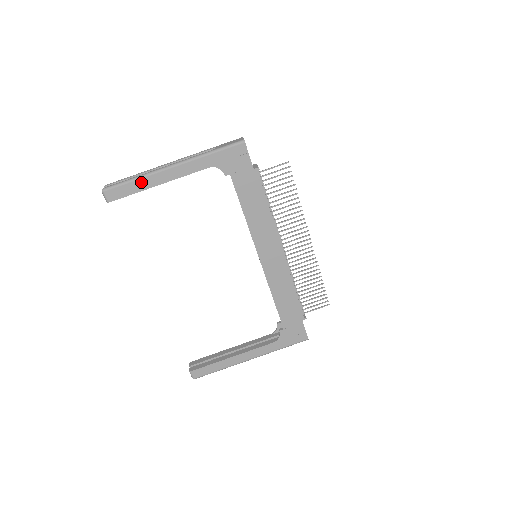
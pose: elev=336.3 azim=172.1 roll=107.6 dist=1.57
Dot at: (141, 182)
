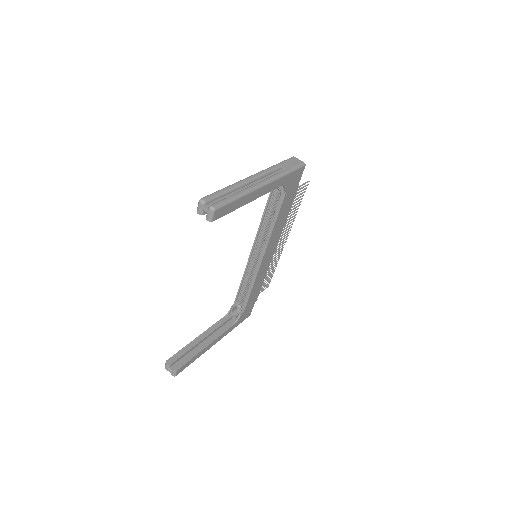
Dot at: (242, 200)
